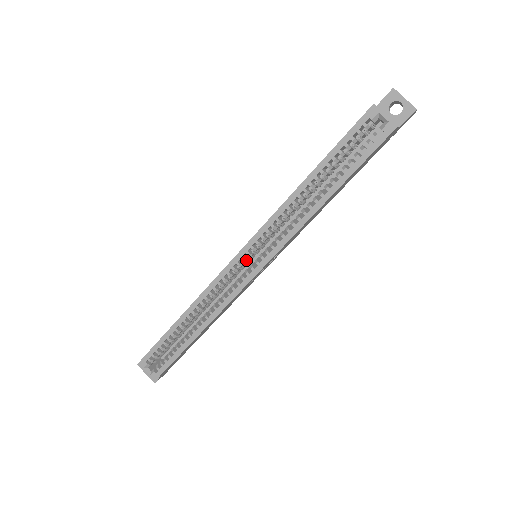
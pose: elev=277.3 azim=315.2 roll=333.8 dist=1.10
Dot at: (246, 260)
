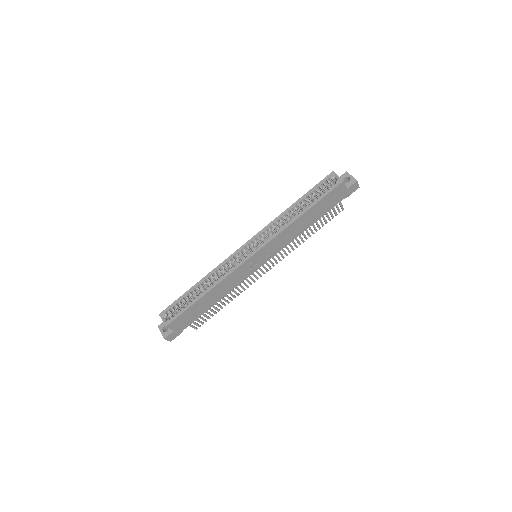
Dot at: (249, 248)
